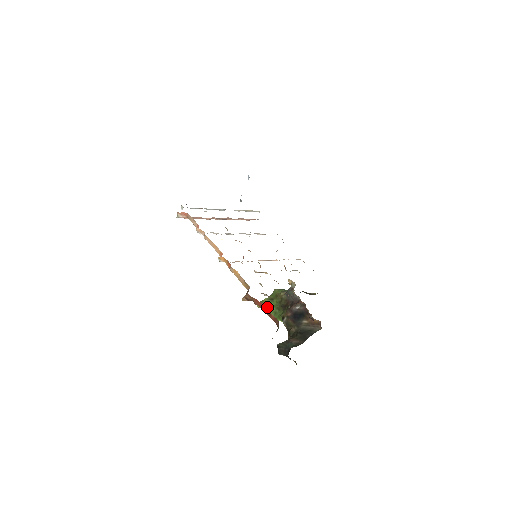
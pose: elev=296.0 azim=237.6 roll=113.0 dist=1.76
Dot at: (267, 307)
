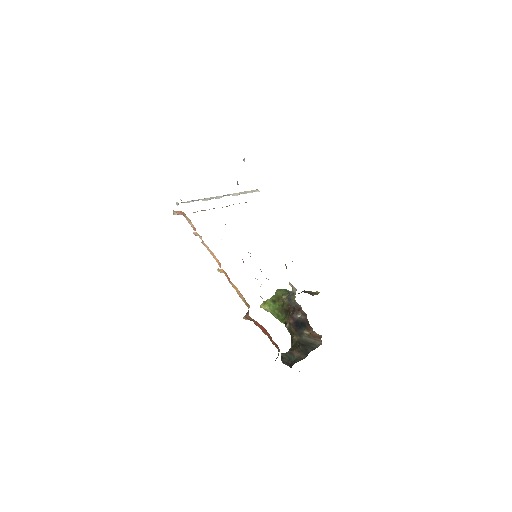
Dot at: (270, 309)
